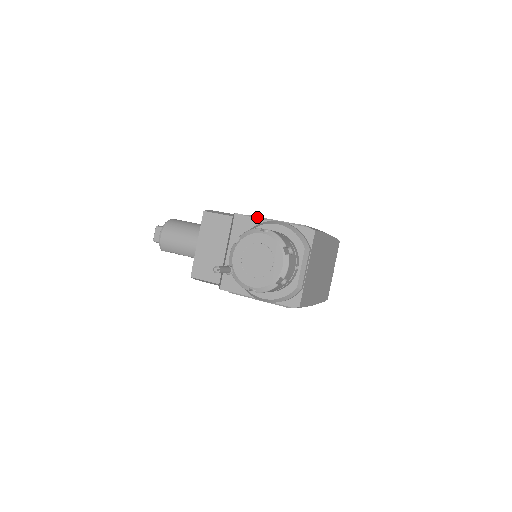
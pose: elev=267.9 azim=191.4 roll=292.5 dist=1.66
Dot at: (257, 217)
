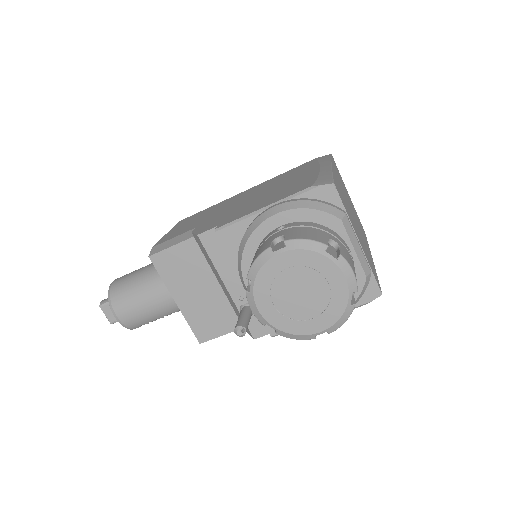
Dot at: (235, 221)
